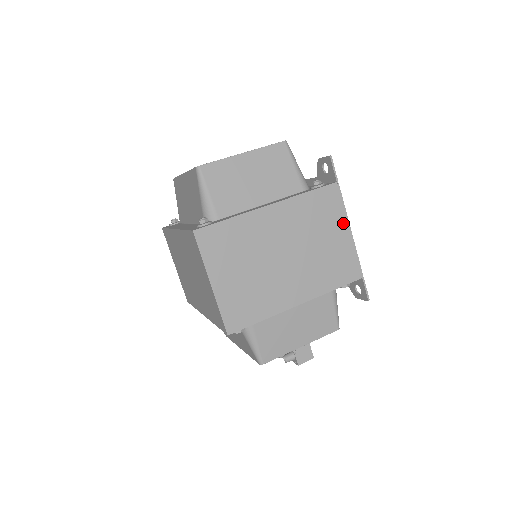
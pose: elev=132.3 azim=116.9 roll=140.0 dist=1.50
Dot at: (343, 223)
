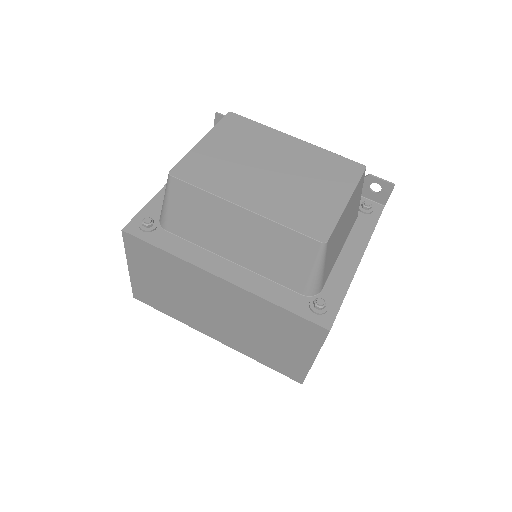
Dot at: occluded
